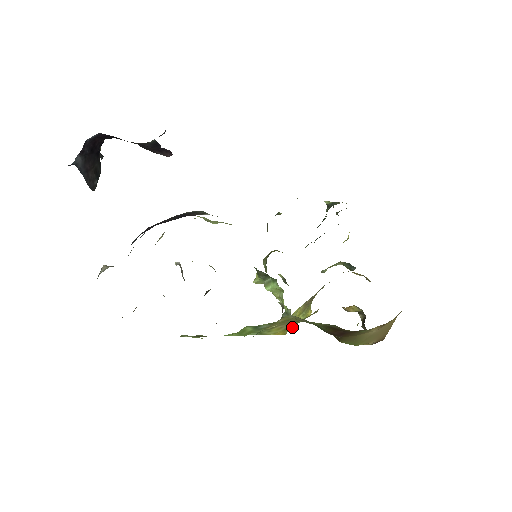
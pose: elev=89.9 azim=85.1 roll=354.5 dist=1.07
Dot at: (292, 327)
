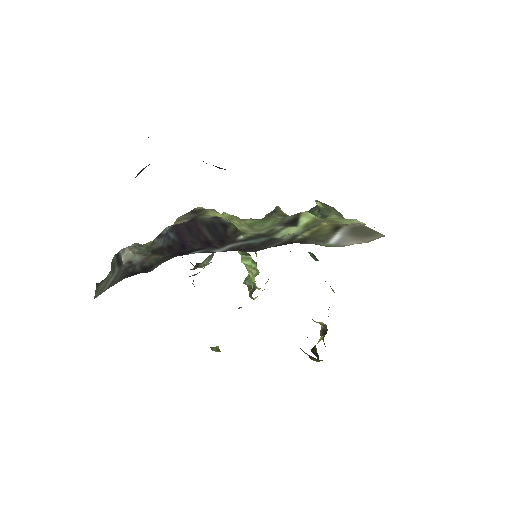
Dot at: occluded
